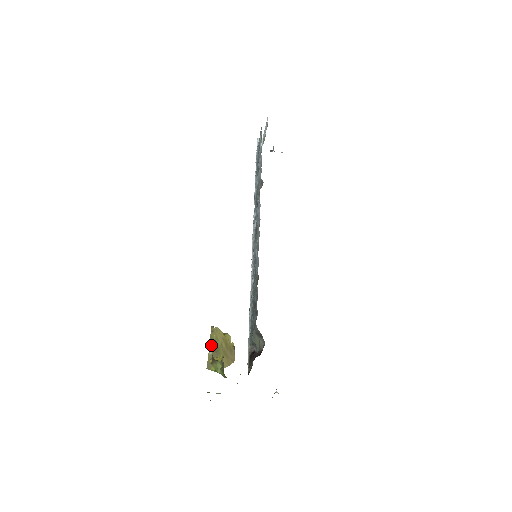
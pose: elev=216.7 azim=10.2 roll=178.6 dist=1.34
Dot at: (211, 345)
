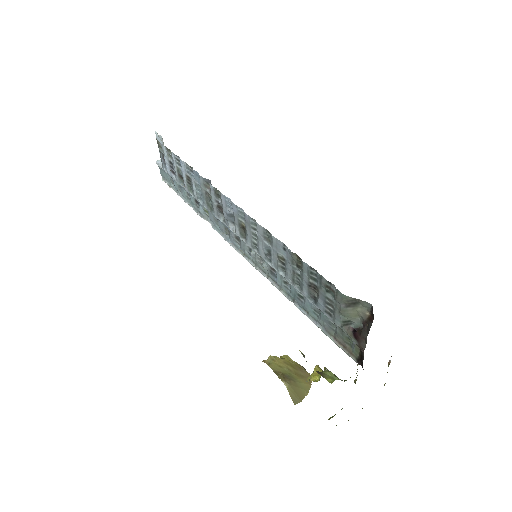
Dot at: (281, 377)
